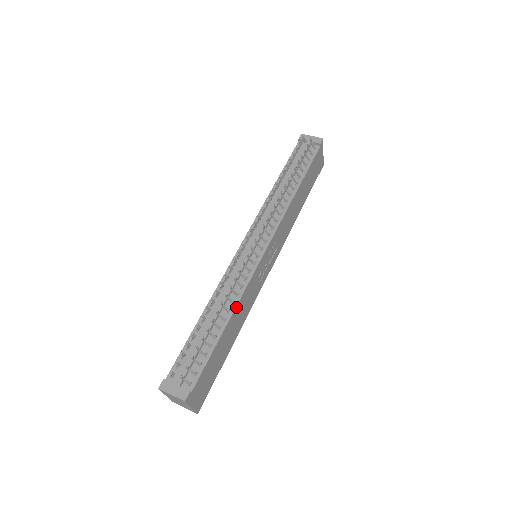
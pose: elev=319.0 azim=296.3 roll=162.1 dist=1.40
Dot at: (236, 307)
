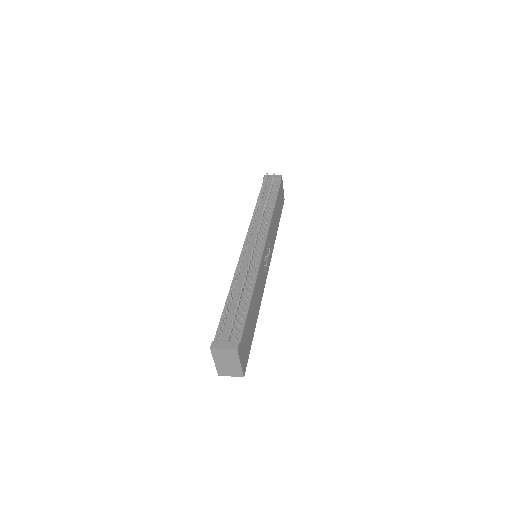
Dot at: (255, 283)
